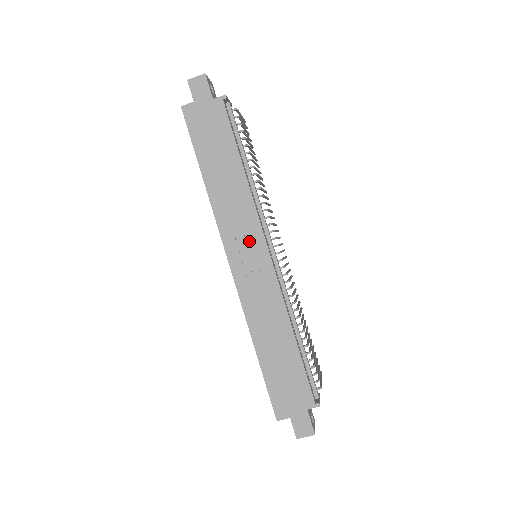
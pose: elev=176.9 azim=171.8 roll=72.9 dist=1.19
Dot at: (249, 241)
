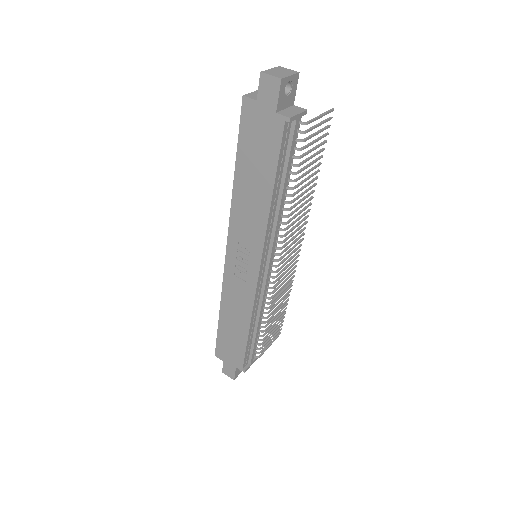
Dot at: (248, 252)
